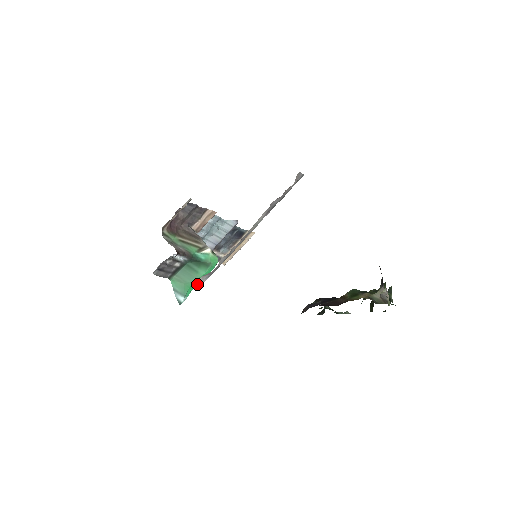
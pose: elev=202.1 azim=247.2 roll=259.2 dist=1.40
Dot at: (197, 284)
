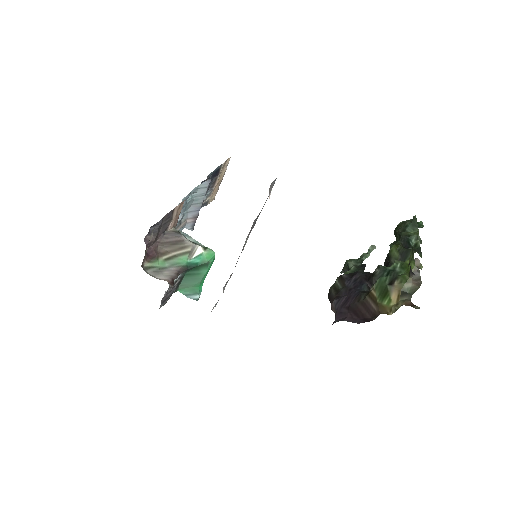
Dot at: occluded
